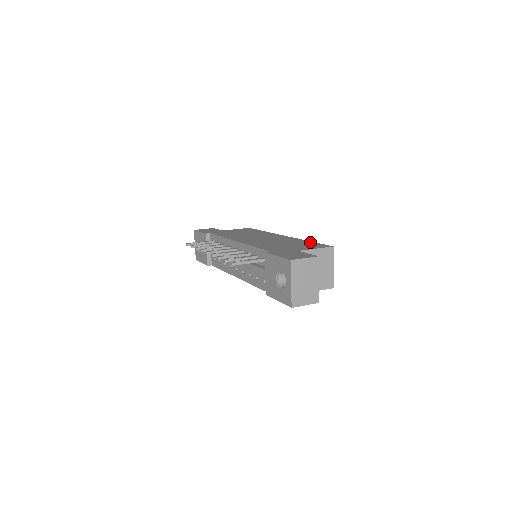
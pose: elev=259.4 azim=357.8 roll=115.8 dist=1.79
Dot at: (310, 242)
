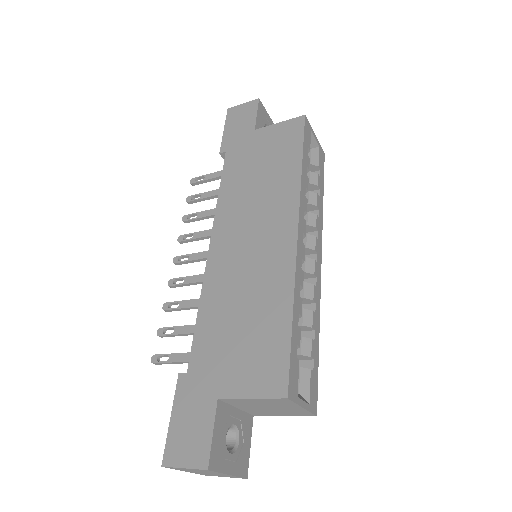
Dot at: (284, 330)
